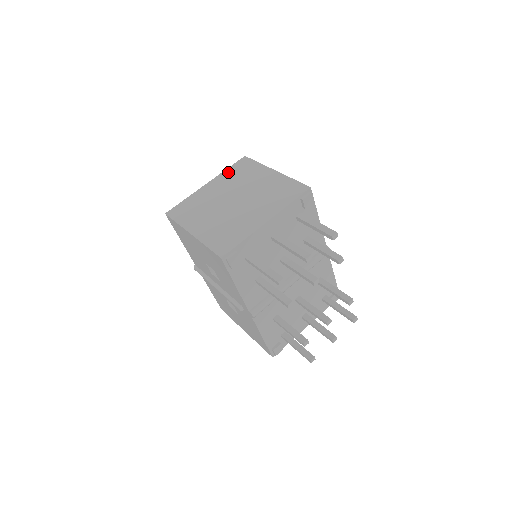
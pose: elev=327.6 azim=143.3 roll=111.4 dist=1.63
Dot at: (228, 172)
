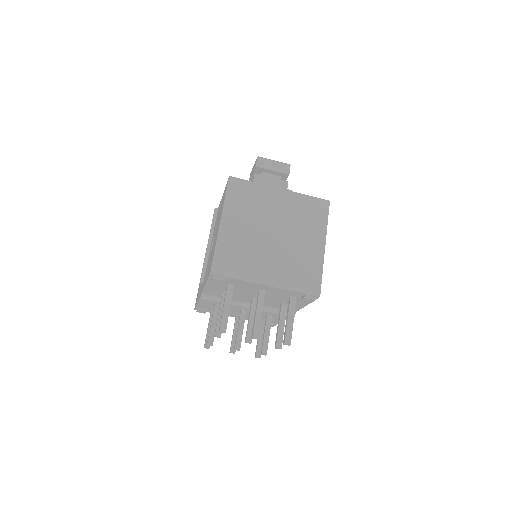
Dot at: (303, 200)
